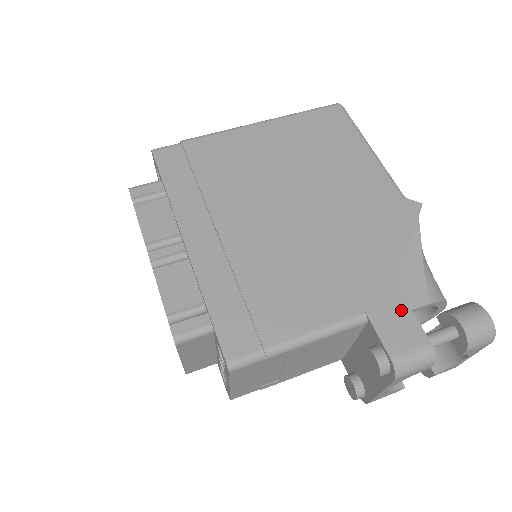
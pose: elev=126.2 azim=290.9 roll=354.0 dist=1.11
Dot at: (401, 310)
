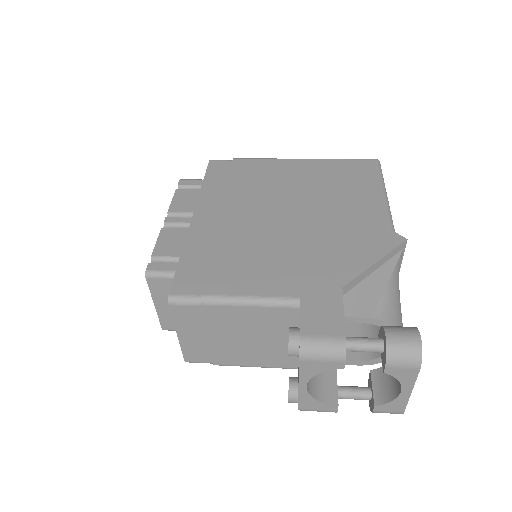
Dot at: (334, 306)
